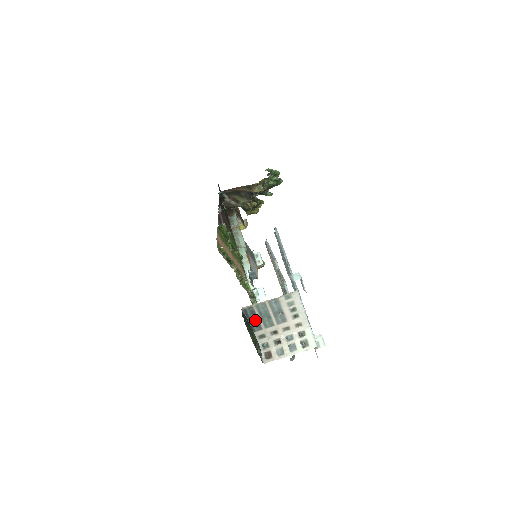
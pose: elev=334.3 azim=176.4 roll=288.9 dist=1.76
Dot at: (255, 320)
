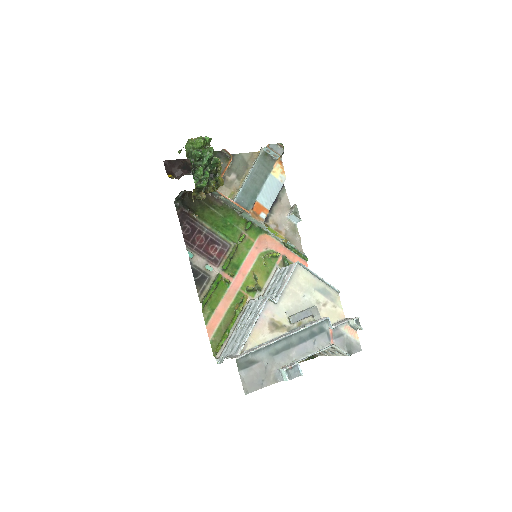
Dot at: occluded
